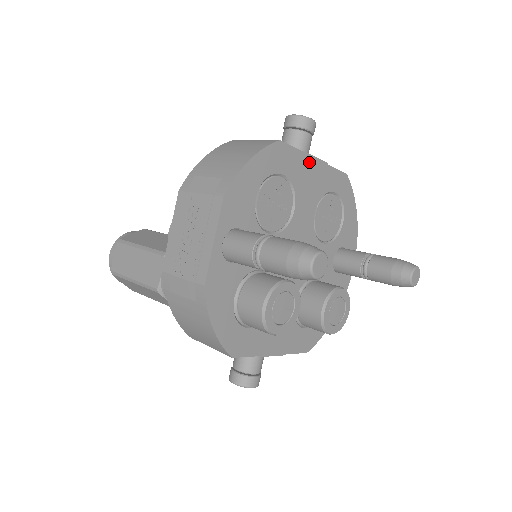
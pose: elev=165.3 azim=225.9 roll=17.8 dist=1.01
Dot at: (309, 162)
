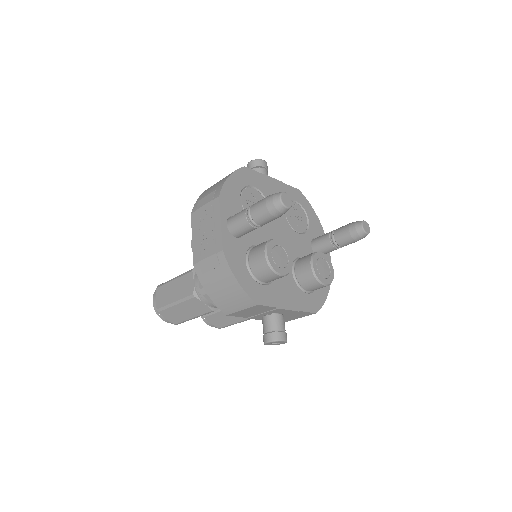
Dot at: (269, 180)
